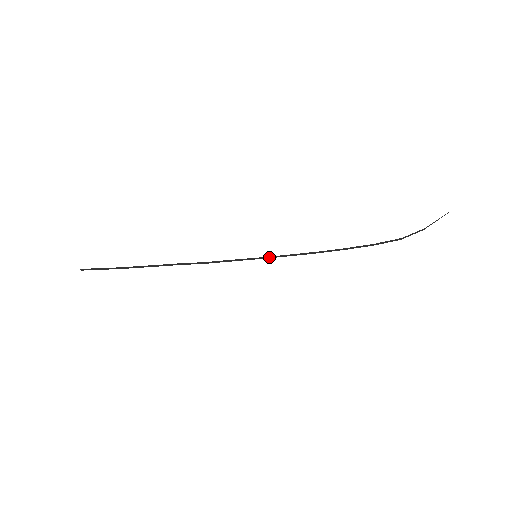
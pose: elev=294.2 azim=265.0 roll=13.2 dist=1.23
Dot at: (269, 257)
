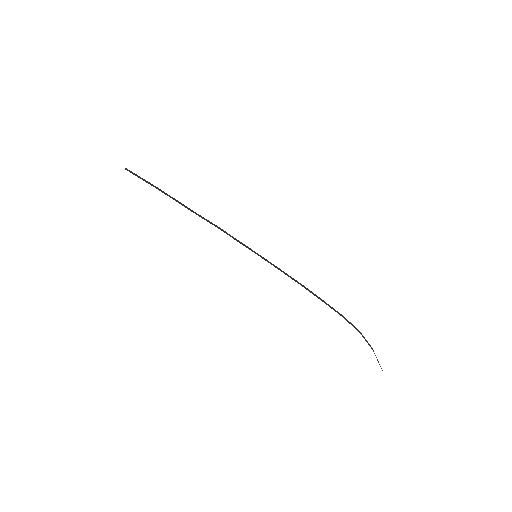
Dot at: (267, 260)
